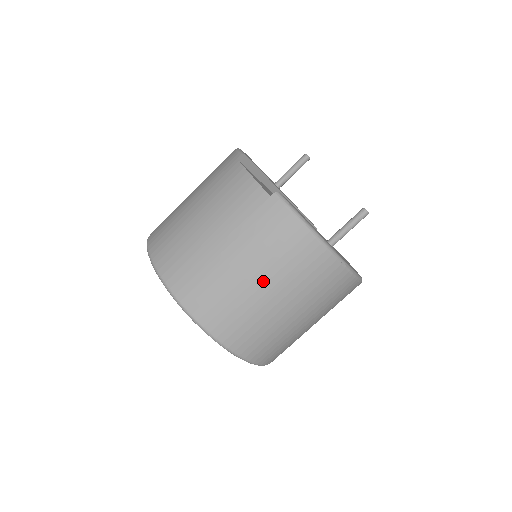
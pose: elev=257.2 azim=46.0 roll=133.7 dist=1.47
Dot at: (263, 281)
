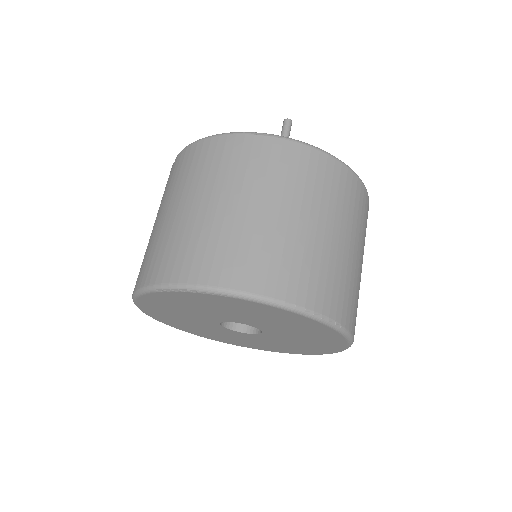
Dot at: (191, 201)
